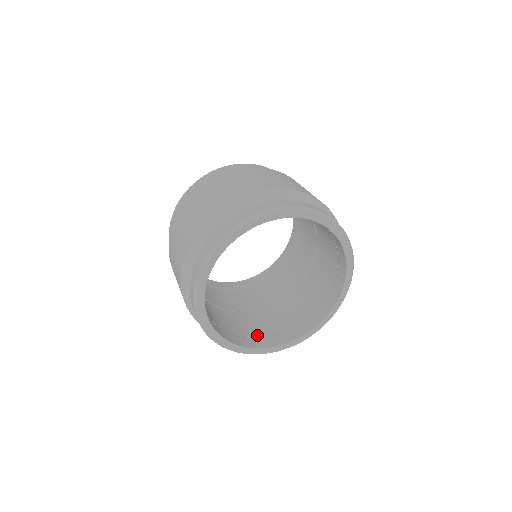
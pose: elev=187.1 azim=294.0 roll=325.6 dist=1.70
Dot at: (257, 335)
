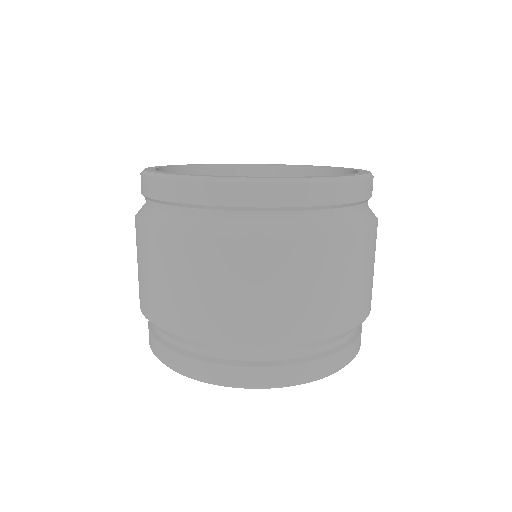
Dot at: occluded
